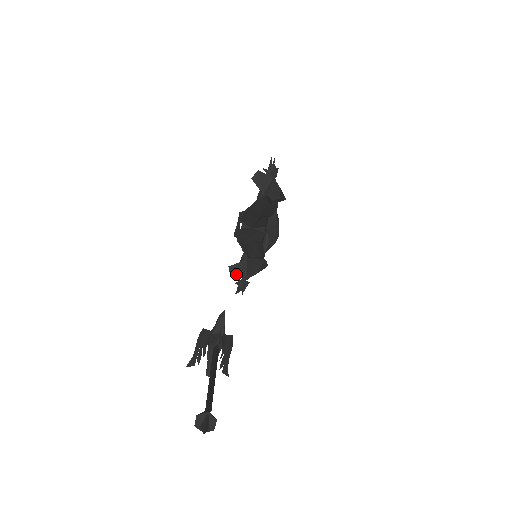
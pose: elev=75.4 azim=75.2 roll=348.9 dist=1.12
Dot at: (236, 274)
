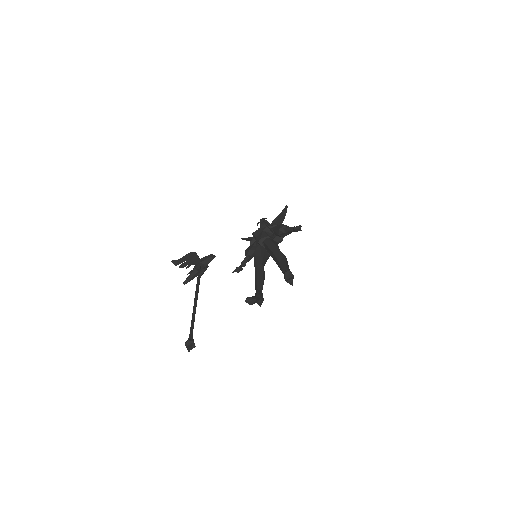
Dot at: (248, 302)
